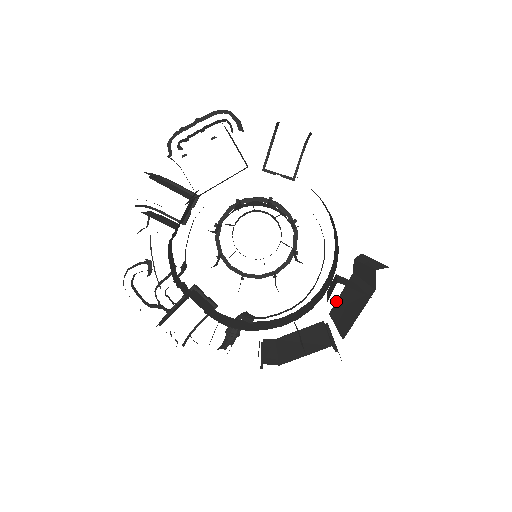
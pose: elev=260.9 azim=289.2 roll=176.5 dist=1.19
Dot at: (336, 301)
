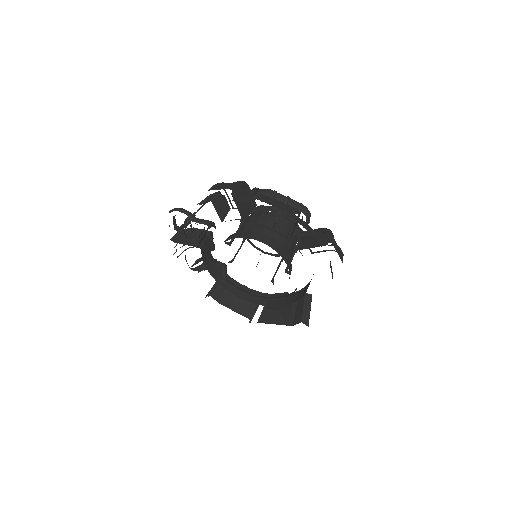
Dot at: occluded
